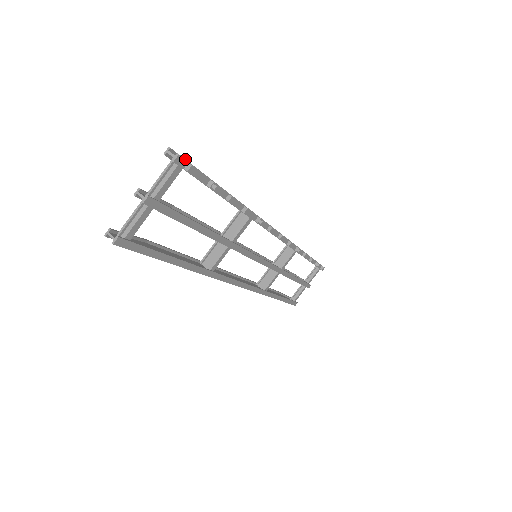
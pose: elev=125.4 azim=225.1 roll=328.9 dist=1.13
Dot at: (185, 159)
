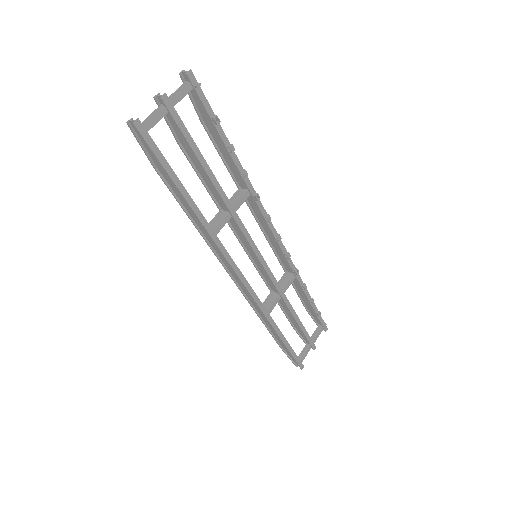
Dot at: (195, 78)
